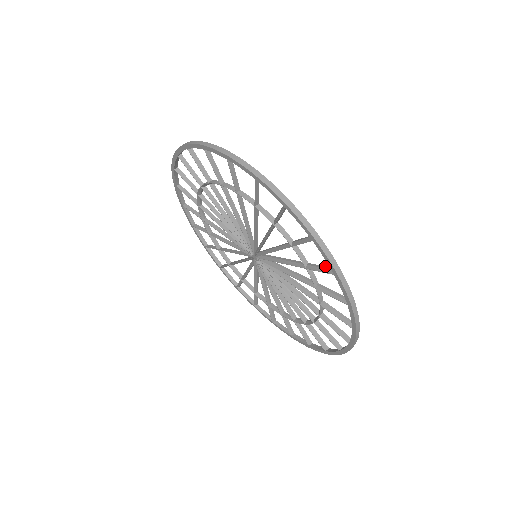
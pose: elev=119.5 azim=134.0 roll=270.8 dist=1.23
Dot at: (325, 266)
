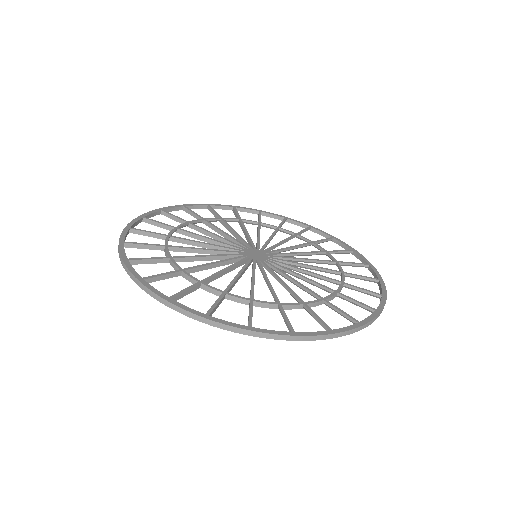
Dot at: (366, 278)
